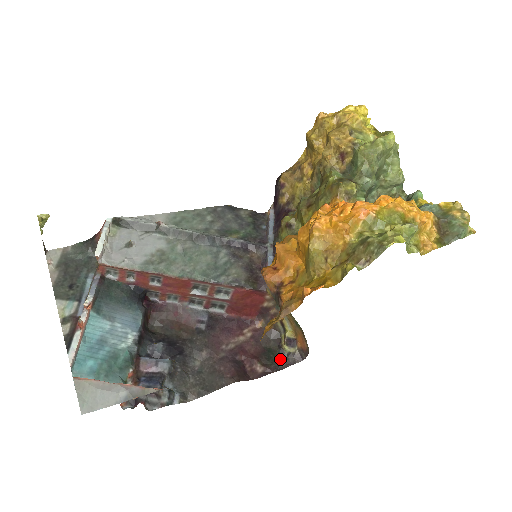
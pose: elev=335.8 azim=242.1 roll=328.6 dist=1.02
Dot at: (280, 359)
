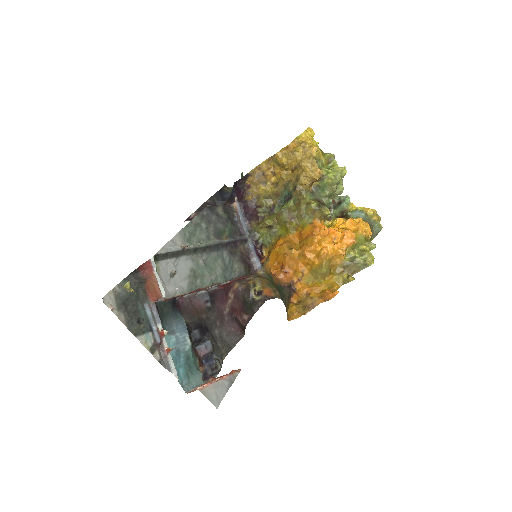
Dot at: (253, 305)
